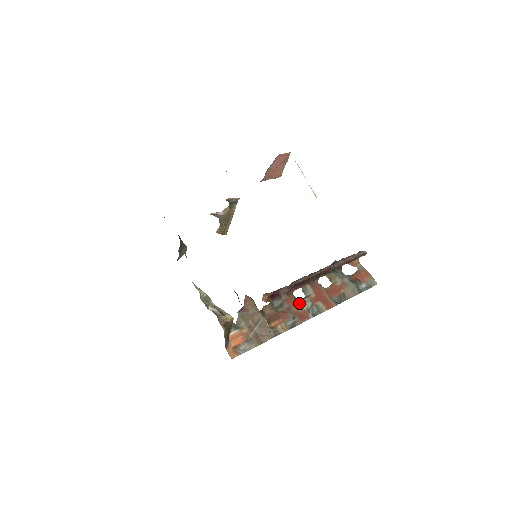
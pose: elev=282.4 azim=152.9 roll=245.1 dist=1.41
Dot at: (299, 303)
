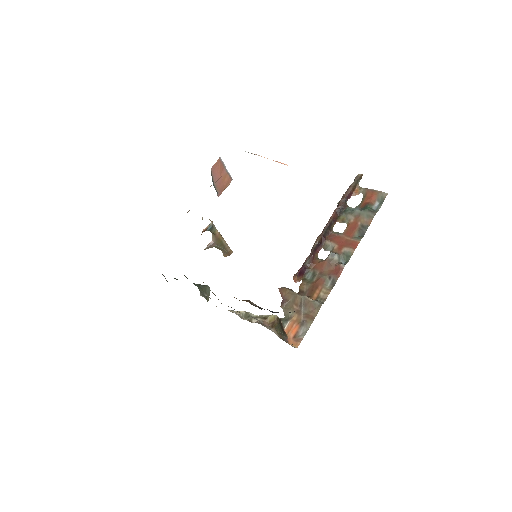
Dot at: (327, 262)
